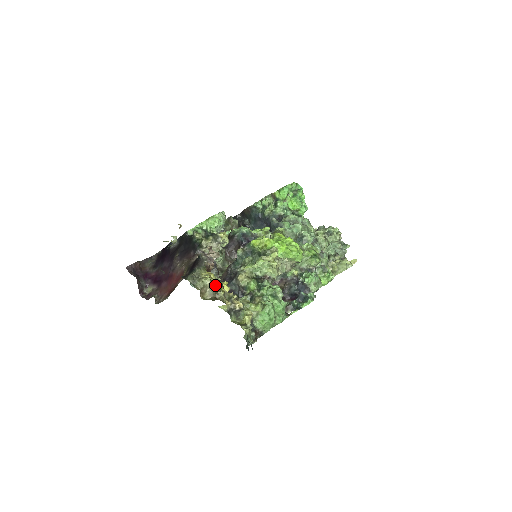
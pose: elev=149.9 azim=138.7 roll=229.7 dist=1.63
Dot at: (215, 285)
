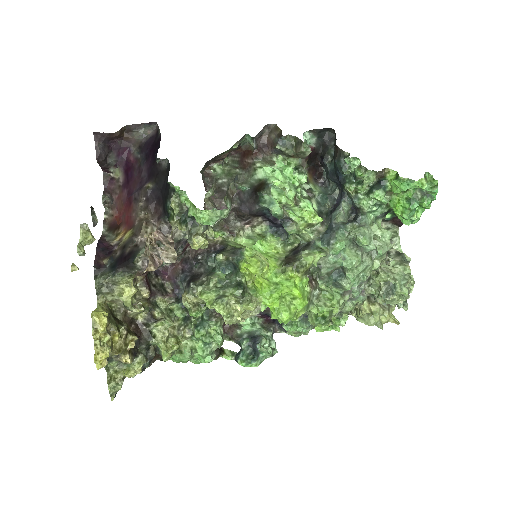
Dot at: (135, 298)
